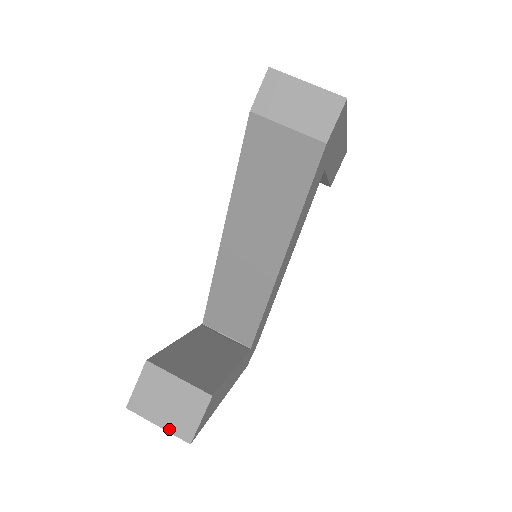
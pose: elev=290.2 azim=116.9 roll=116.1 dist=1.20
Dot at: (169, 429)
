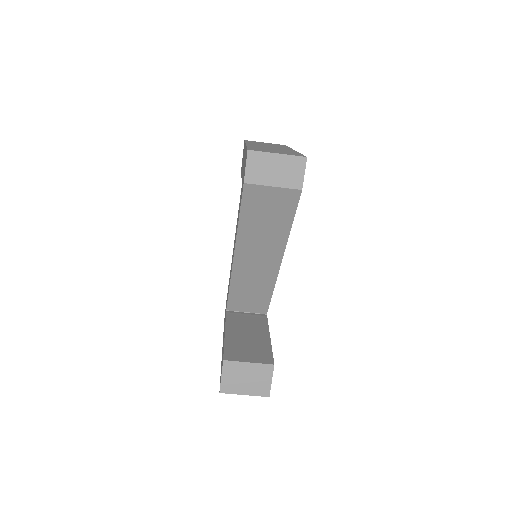
Dot at: (253, 394)
